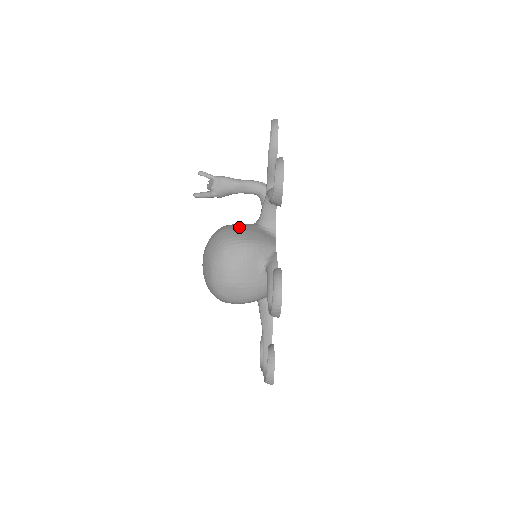
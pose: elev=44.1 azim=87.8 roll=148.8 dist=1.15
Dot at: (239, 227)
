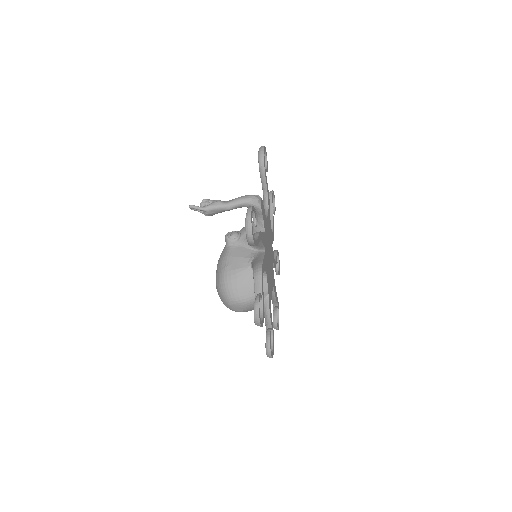
Dot at: (237, 283)
